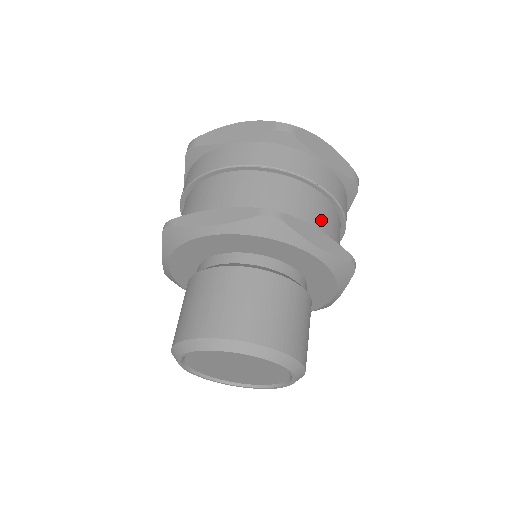
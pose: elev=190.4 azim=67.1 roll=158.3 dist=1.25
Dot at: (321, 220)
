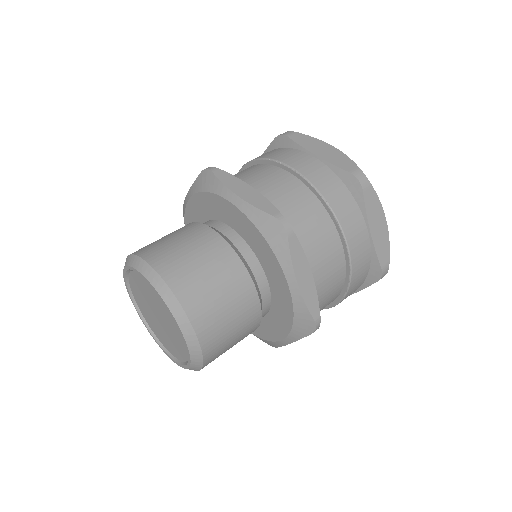
Dot at: (275, 191)
